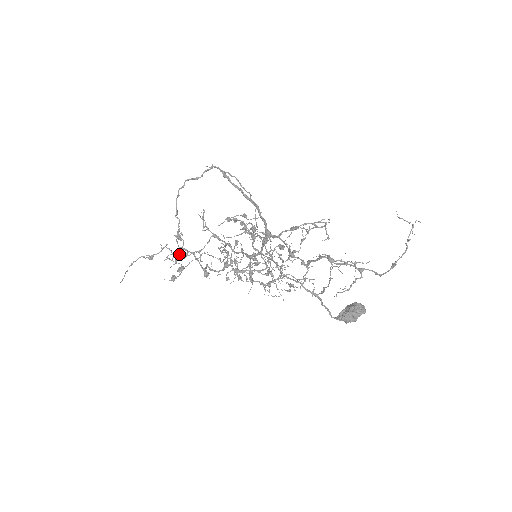
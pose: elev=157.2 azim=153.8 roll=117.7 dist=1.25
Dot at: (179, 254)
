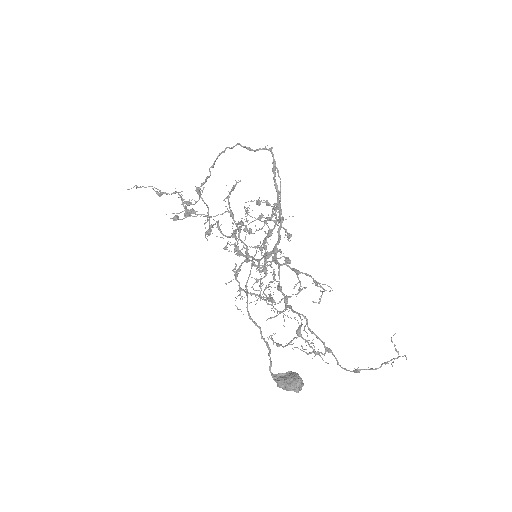
Dot at: (191, 204)
